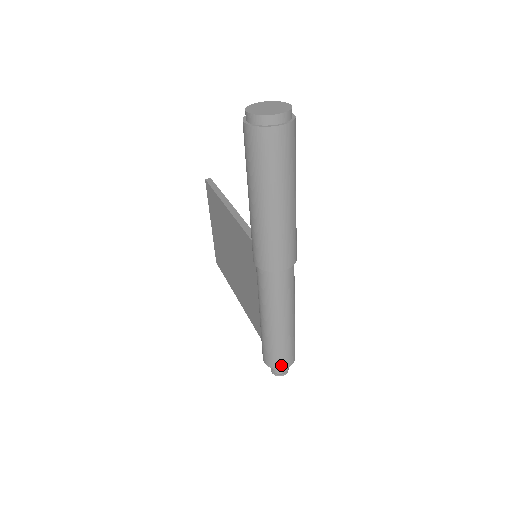
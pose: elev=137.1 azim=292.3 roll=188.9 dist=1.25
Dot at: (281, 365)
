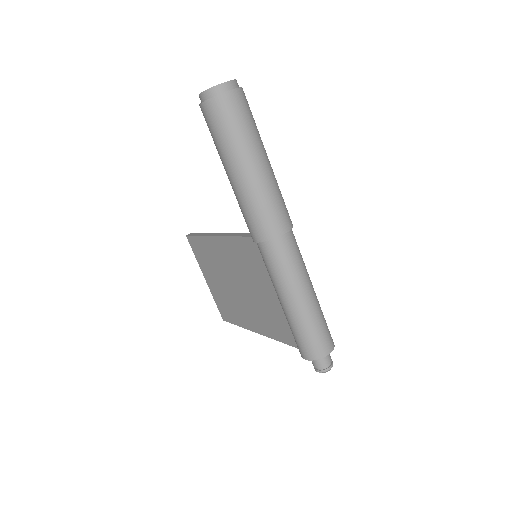
Dot at: (323, 351)
